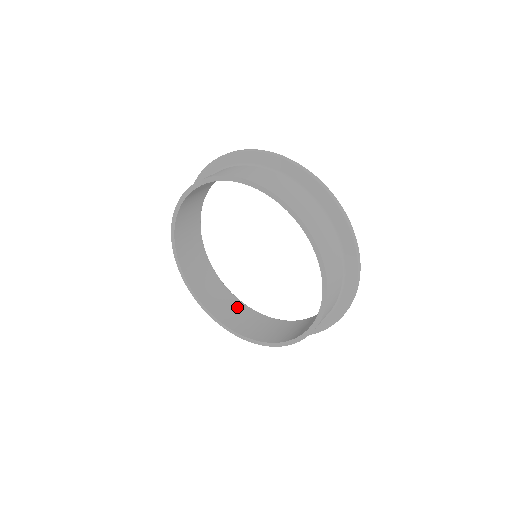
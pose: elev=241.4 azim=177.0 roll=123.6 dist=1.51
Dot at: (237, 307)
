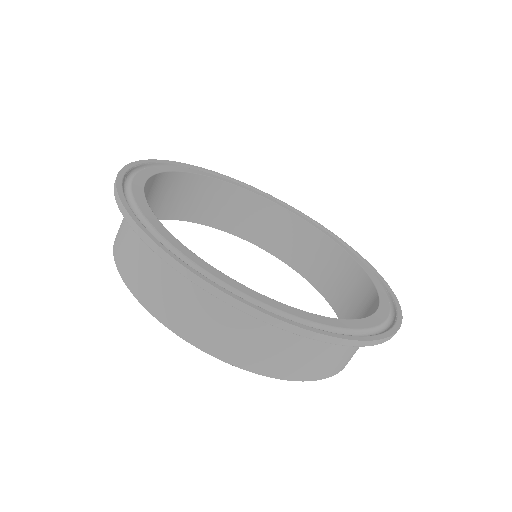
Dot at: (327, 252)
